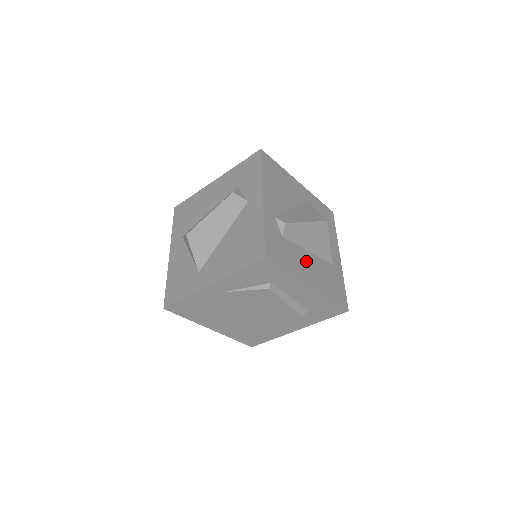
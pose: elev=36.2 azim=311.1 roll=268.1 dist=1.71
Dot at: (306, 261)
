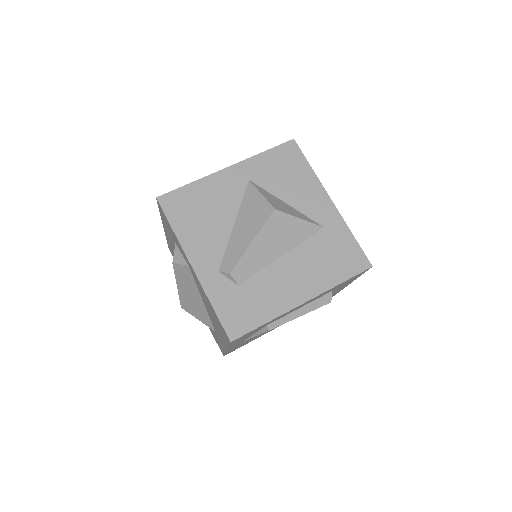
Dot at: (284, 276)
